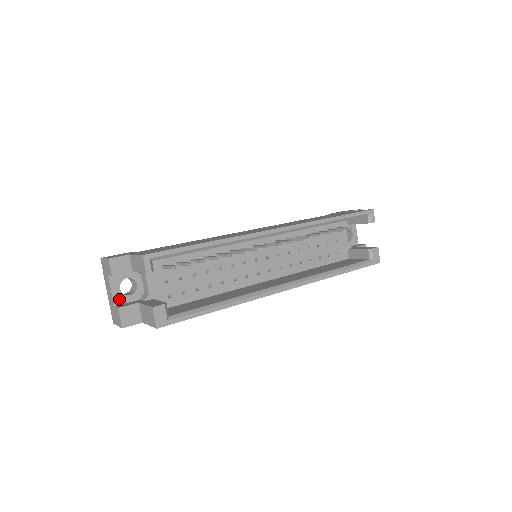
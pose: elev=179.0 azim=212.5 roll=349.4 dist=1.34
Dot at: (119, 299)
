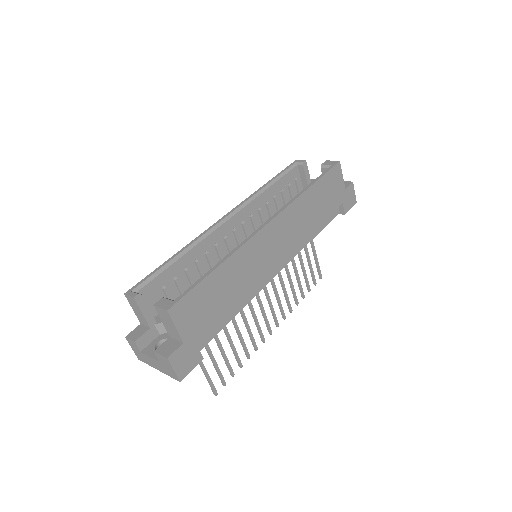
Dot at: occluded
